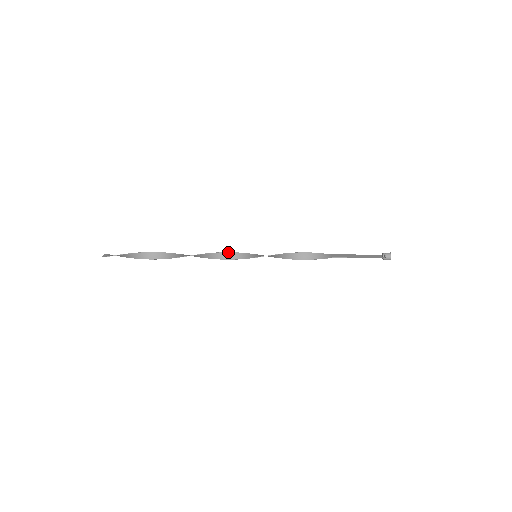
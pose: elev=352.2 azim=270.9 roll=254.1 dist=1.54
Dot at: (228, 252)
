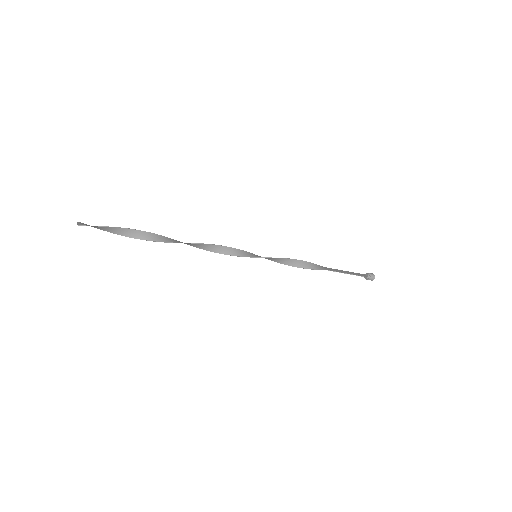
Dot at: occluded
